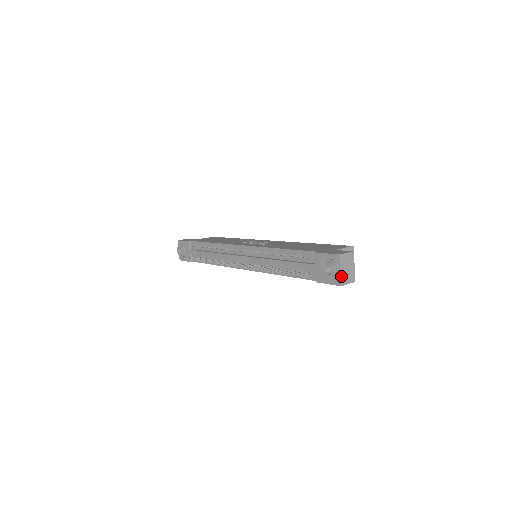
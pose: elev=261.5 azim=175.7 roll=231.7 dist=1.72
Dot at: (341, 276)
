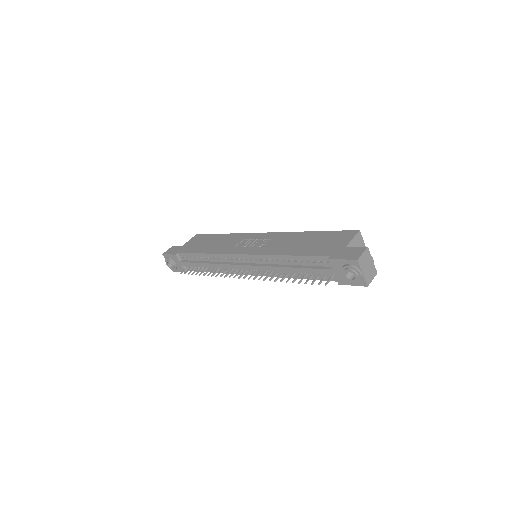
Dot at: (365, 277)
